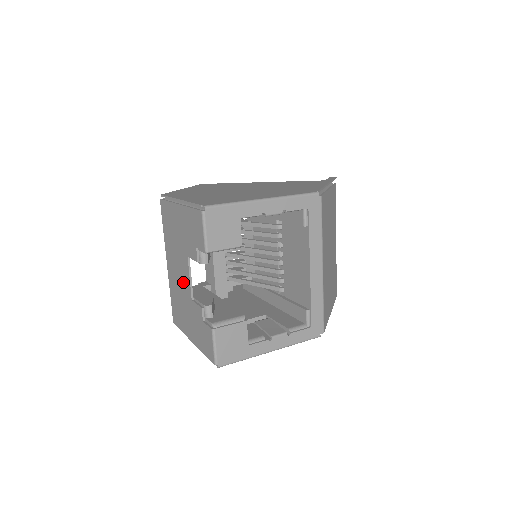
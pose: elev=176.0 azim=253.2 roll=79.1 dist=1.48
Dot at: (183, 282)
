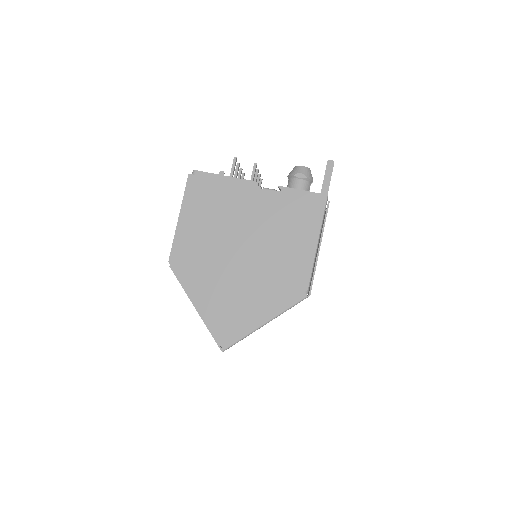
Dot at: occluded
